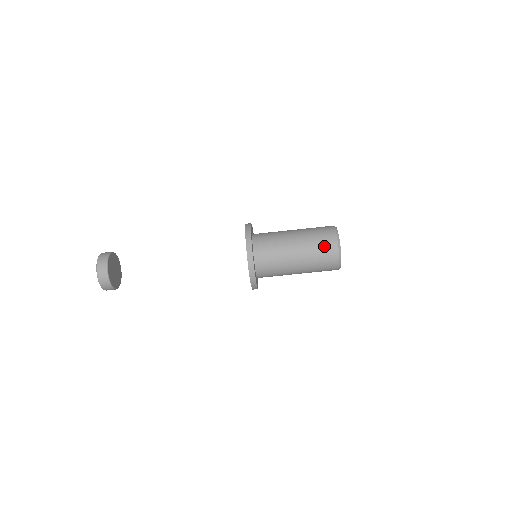
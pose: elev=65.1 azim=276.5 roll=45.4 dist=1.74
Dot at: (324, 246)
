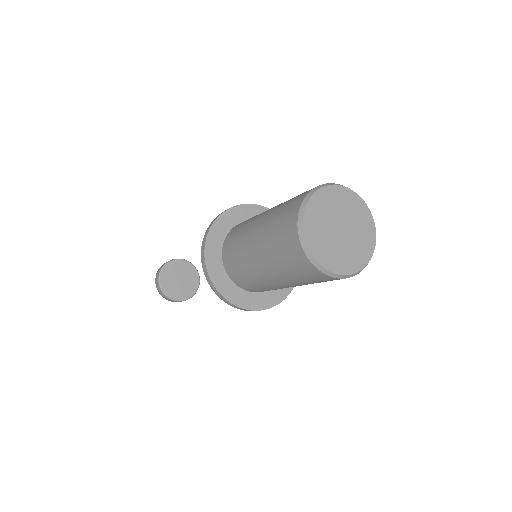
Dot at: (309, 278)
